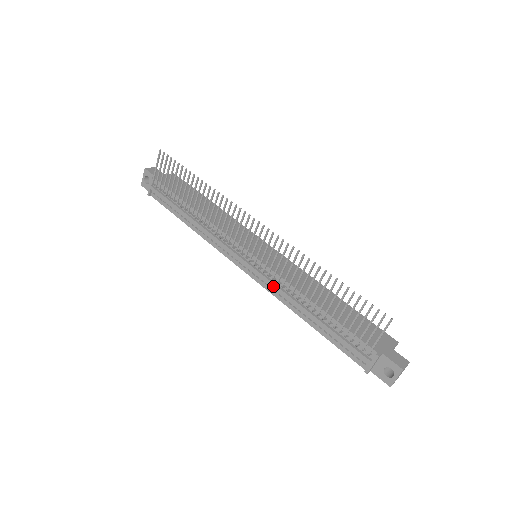
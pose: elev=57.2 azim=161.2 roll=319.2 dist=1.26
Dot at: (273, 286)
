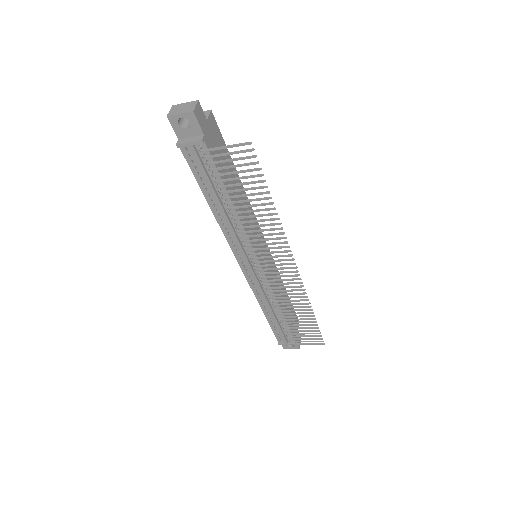
Dot at: (260, 291)
